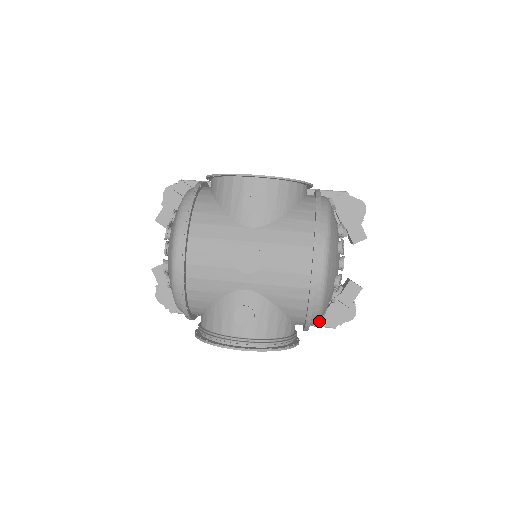
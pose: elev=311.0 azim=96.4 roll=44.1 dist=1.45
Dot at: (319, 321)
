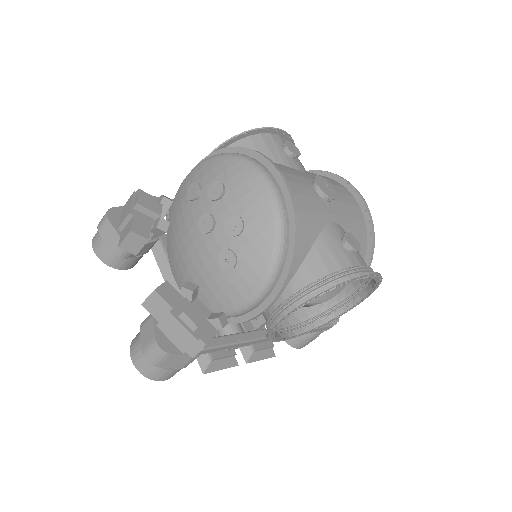
Dot at: occluded
